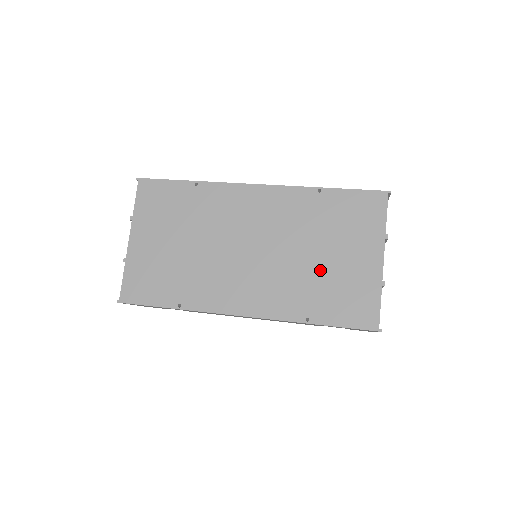
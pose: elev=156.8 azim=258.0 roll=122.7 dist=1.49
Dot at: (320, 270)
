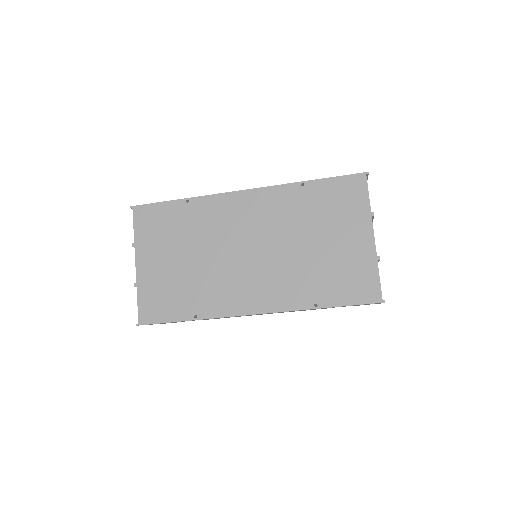
Dot at: (318, 257)
